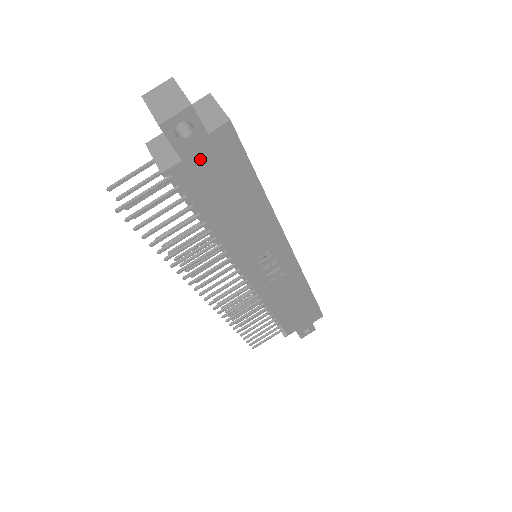
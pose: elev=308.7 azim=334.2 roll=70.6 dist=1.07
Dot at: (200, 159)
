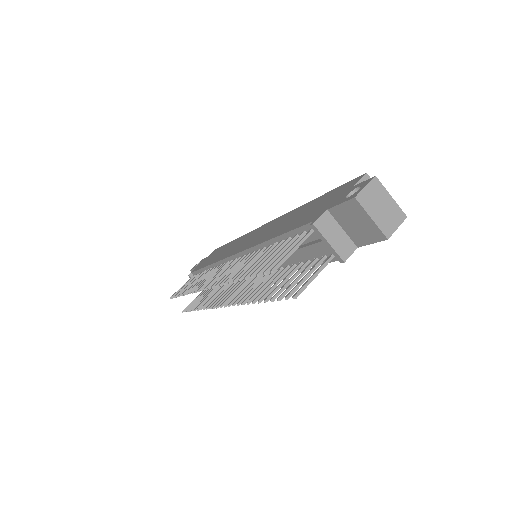
Dot at: occluded
